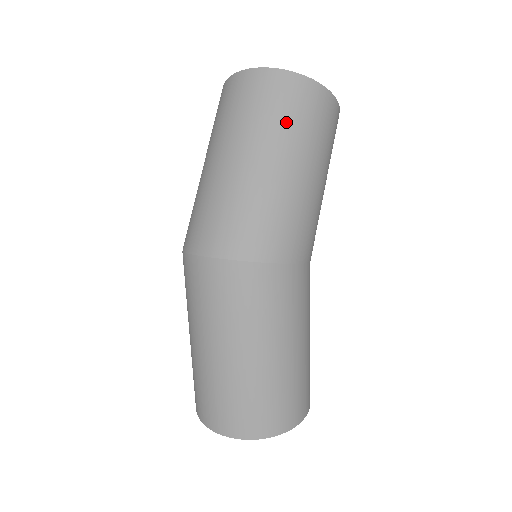
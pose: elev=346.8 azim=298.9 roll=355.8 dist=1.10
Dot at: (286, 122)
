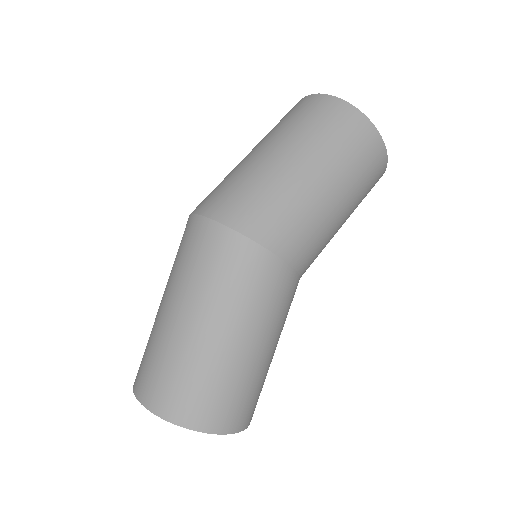
Dot at: (323, 136)
